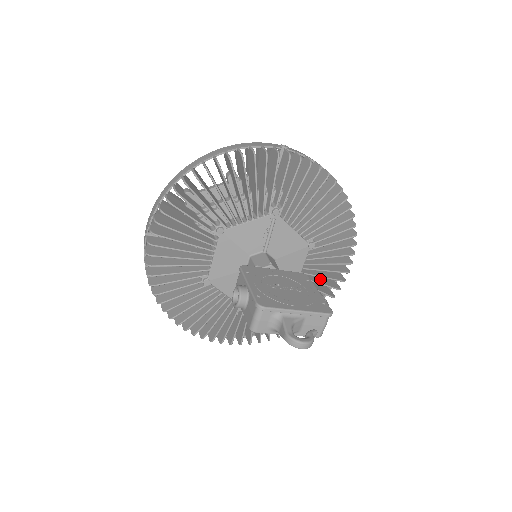
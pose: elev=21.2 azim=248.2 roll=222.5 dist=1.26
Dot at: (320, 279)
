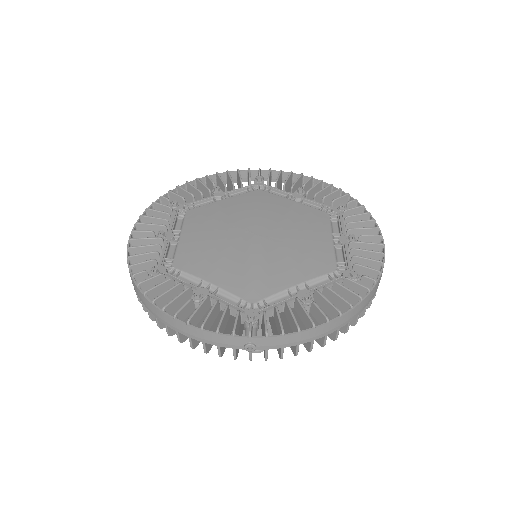
Dot at: occluded
